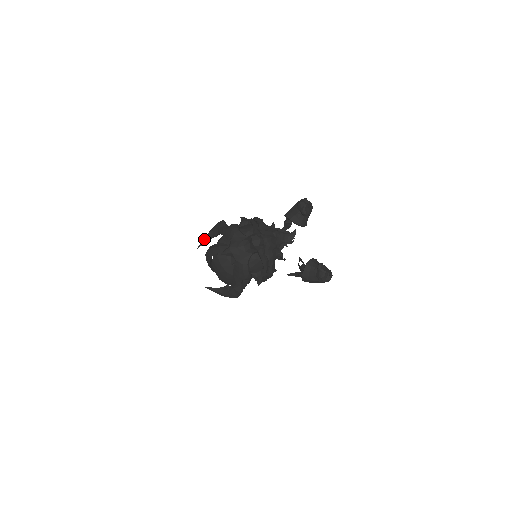
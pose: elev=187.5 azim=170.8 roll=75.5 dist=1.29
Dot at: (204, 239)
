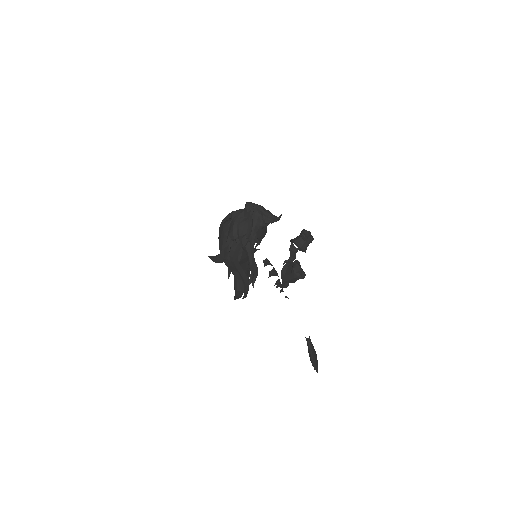
Dot at: occluded
